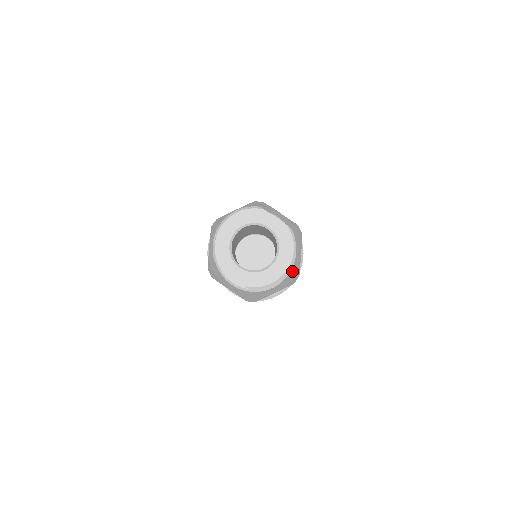
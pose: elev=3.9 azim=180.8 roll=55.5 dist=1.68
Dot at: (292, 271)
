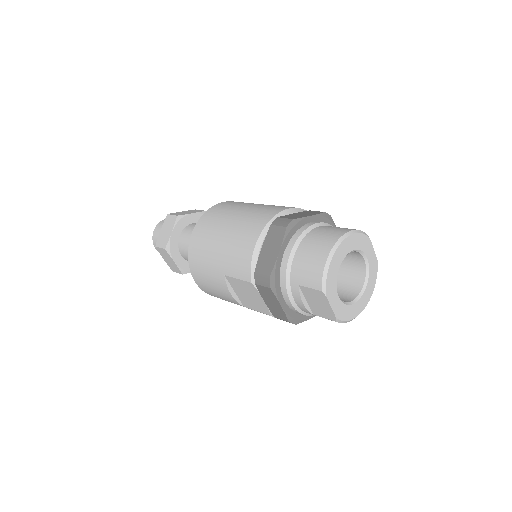
Dot at: occluded
